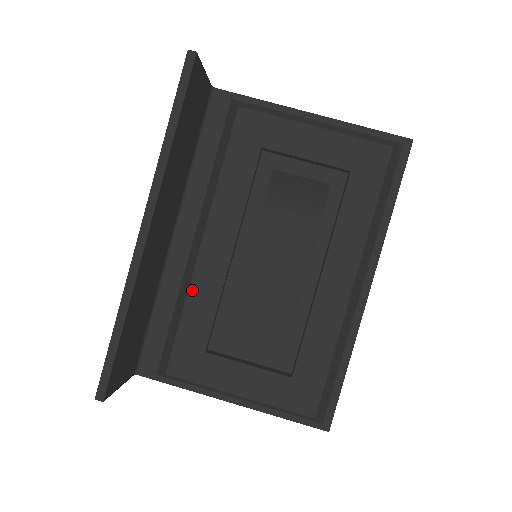
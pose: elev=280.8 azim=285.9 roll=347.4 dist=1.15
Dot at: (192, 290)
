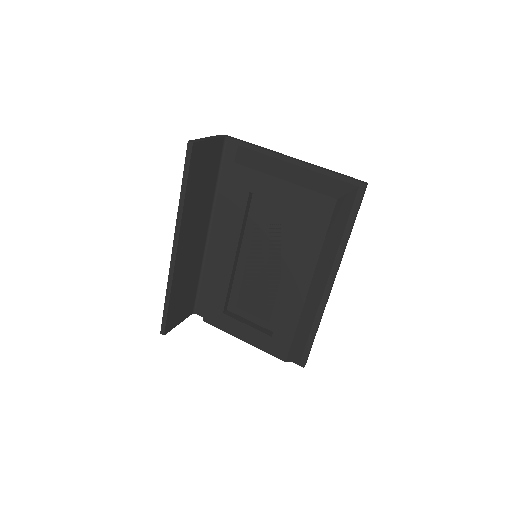
Dot at: (214, 277)
